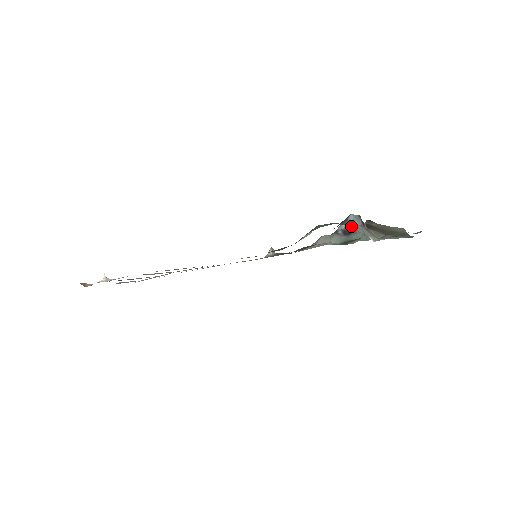
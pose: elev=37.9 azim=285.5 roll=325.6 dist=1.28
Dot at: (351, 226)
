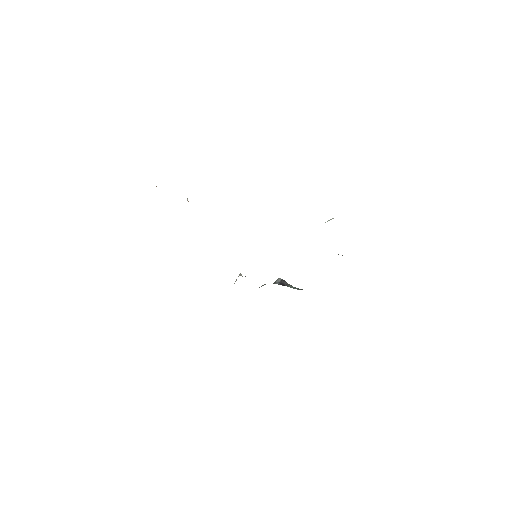
Dot at: occluded
